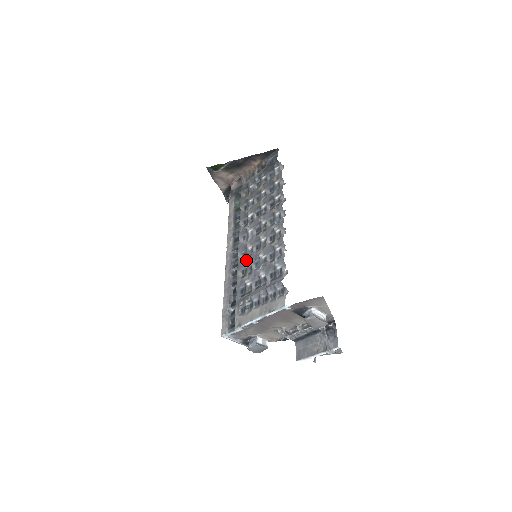
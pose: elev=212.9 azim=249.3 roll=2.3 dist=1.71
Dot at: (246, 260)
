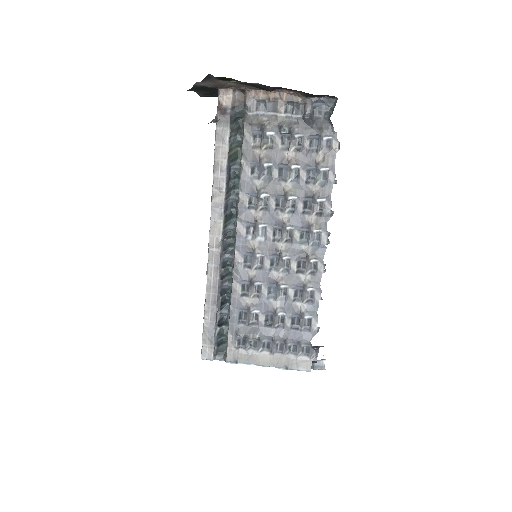
Dot at: (251, 273)
